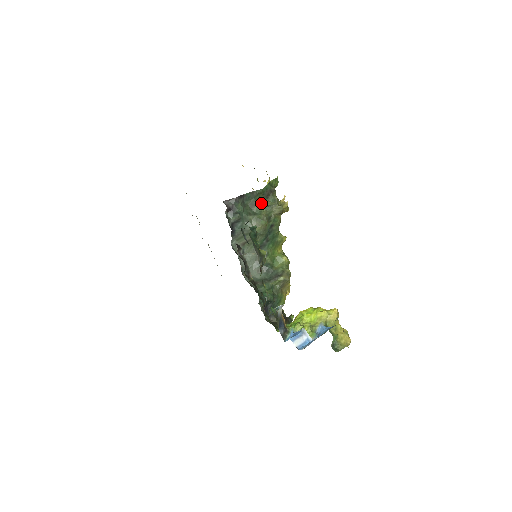
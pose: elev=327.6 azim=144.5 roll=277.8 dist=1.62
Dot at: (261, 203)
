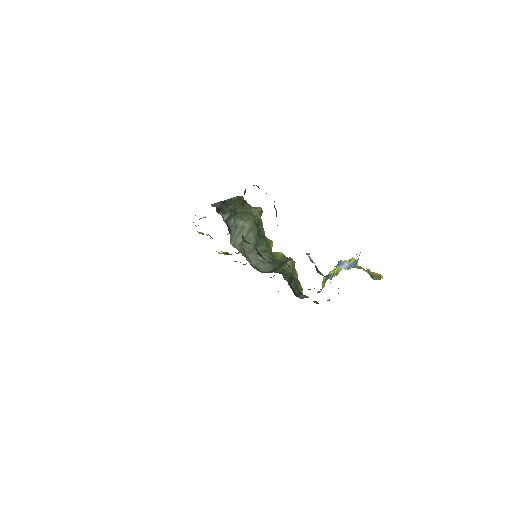
Dot at: (241, 207)
